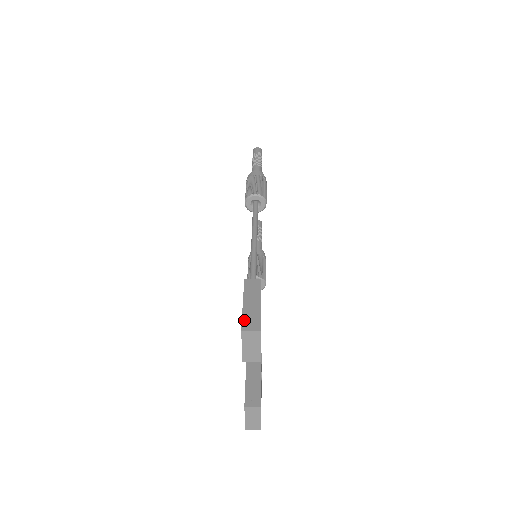
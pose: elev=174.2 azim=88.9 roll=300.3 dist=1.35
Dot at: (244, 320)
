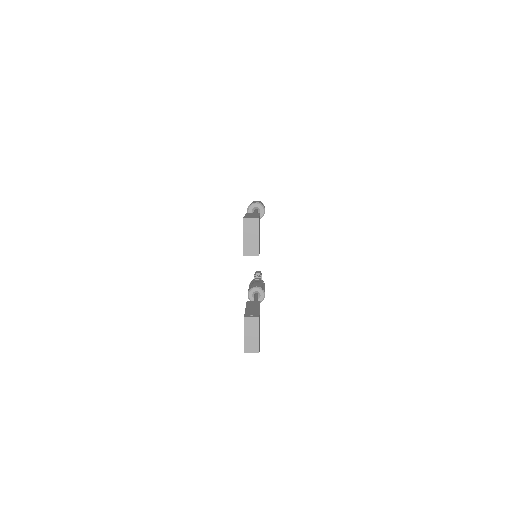
Dot at: occluded
